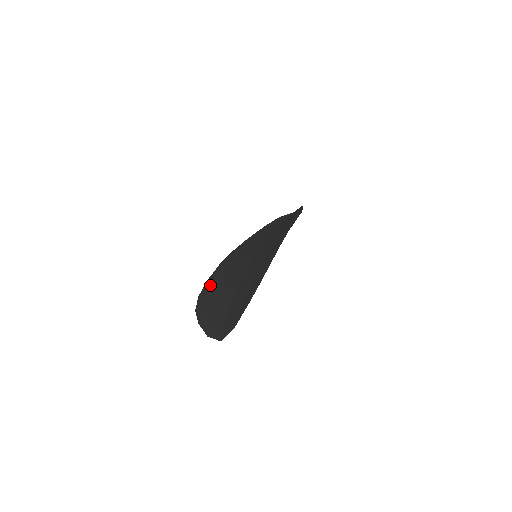
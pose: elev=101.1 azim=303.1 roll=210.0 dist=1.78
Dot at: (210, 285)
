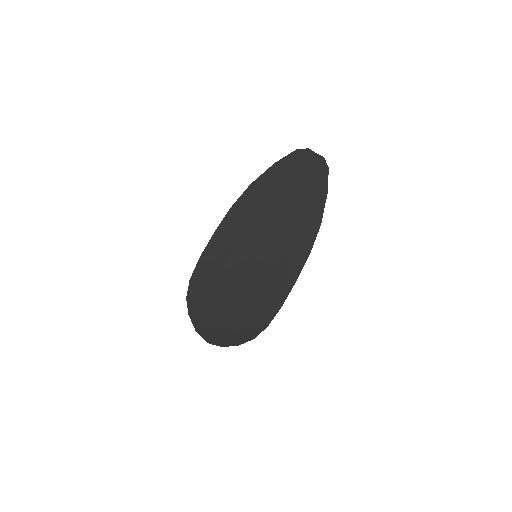
Dot at: (203, 272)
